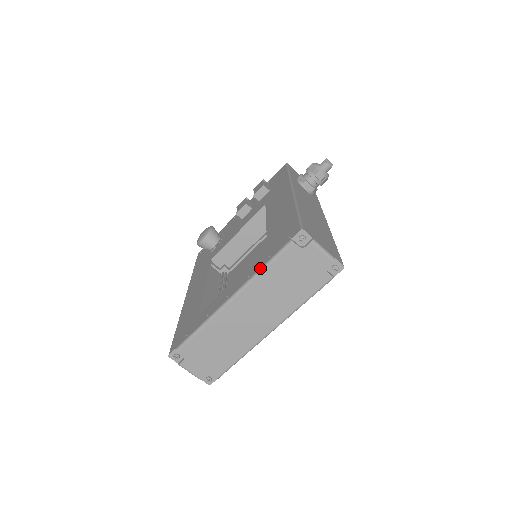
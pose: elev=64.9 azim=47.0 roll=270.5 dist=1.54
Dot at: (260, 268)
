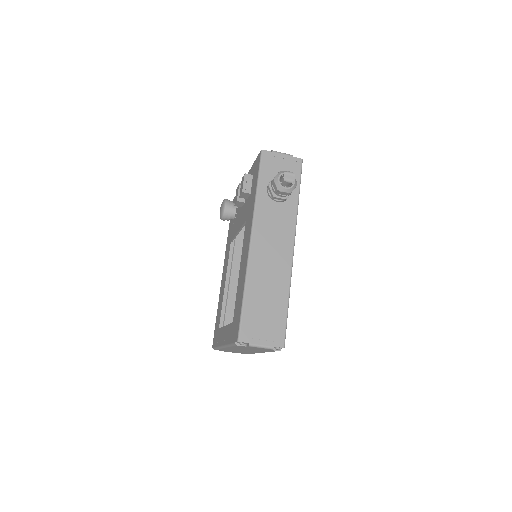
Dot at: (228, 344)
